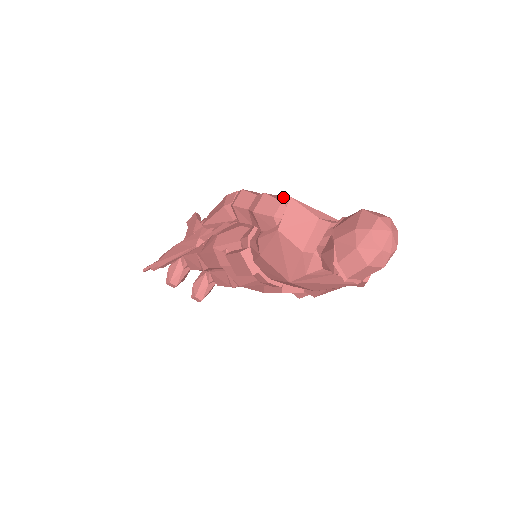
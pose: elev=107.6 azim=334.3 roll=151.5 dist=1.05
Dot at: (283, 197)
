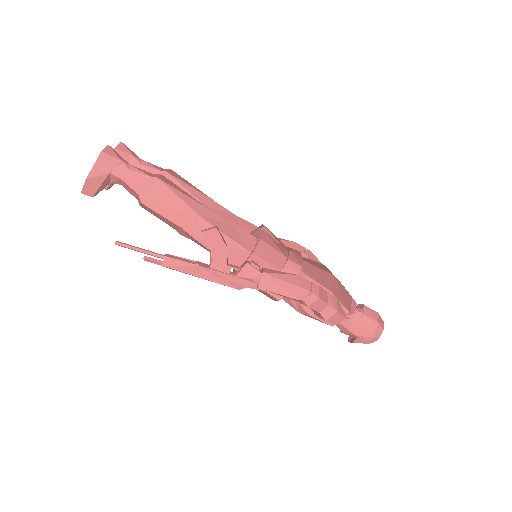
Dot at: (340, 302)
